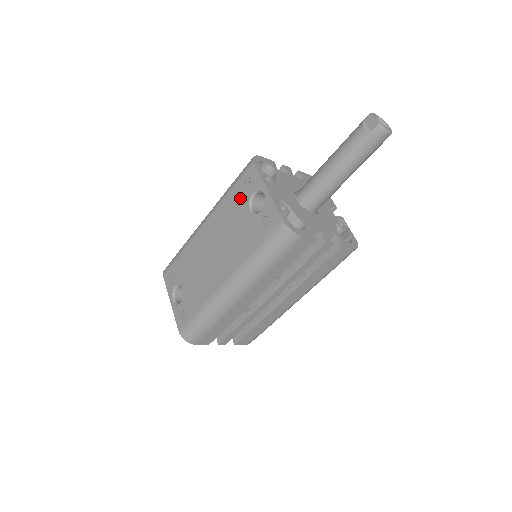
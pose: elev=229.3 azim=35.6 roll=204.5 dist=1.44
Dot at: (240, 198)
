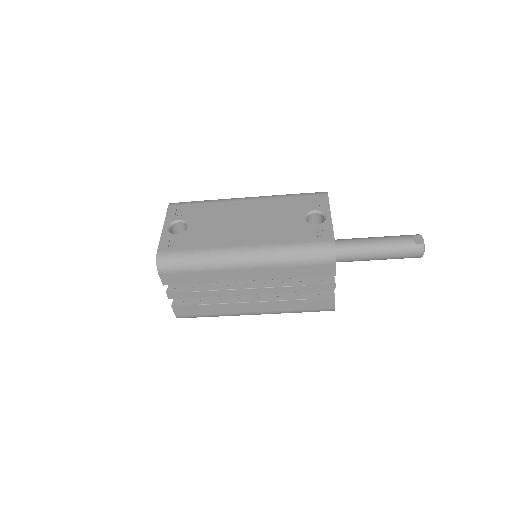
Dot at: (300, 206)
